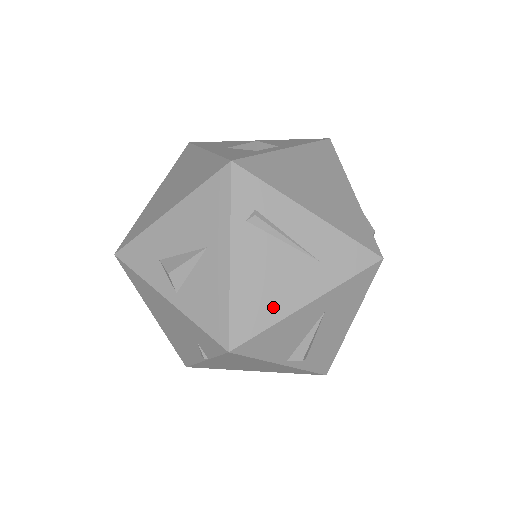
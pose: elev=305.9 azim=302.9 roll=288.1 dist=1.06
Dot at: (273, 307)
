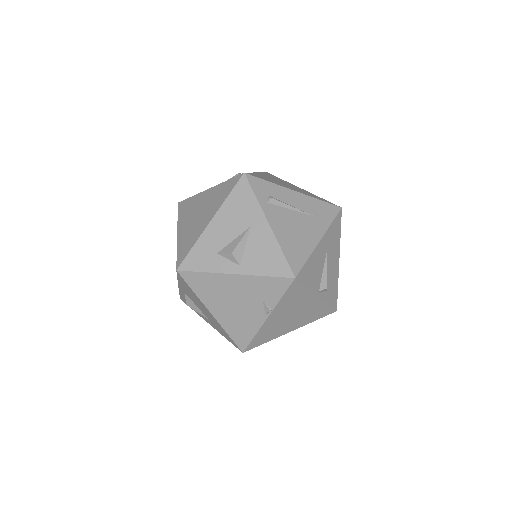
Dot at: (304, 246)
